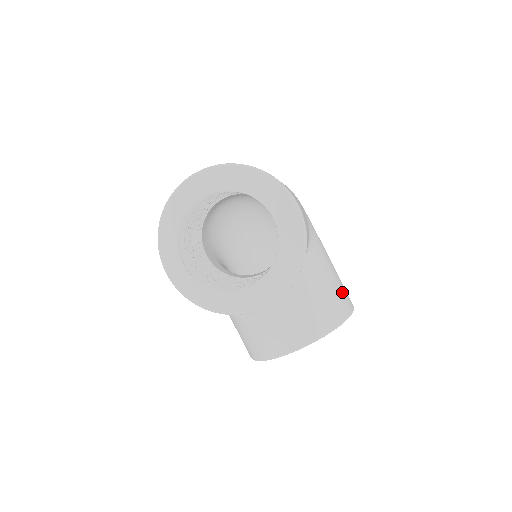
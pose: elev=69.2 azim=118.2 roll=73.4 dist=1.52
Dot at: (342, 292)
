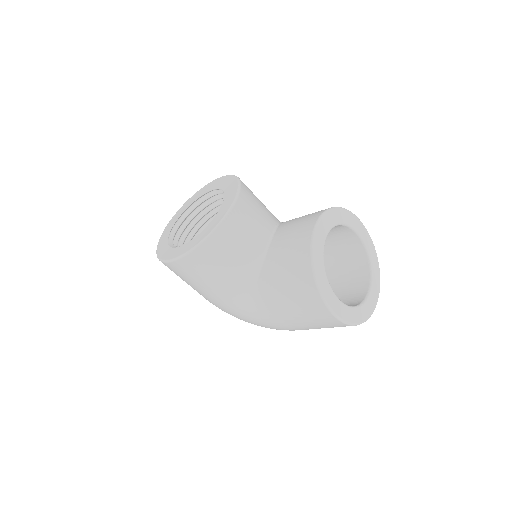
Dot at: occluded
